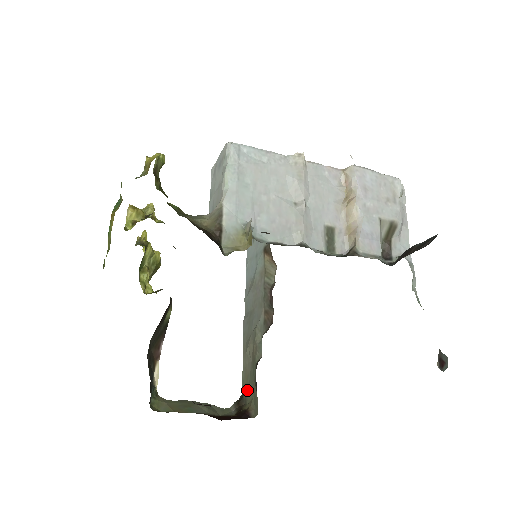
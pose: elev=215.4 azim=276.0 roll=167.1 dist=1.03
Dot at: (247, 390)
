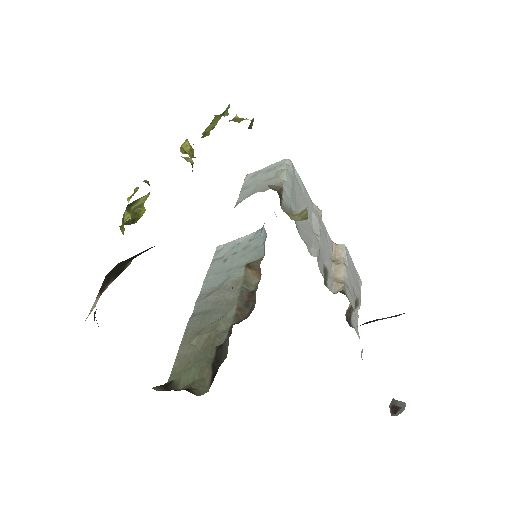
Dot at: (183, 376)
